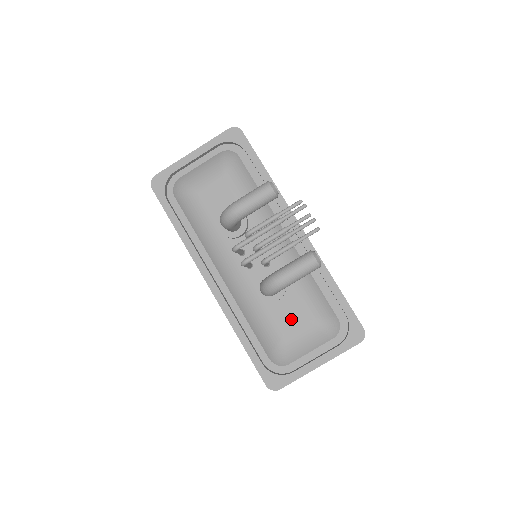
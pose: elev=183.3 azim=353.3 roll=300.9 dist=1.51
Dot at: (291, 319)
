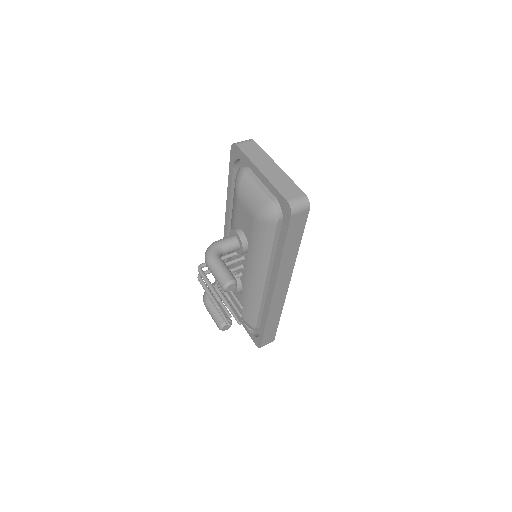
Dot at: (234, 299)
